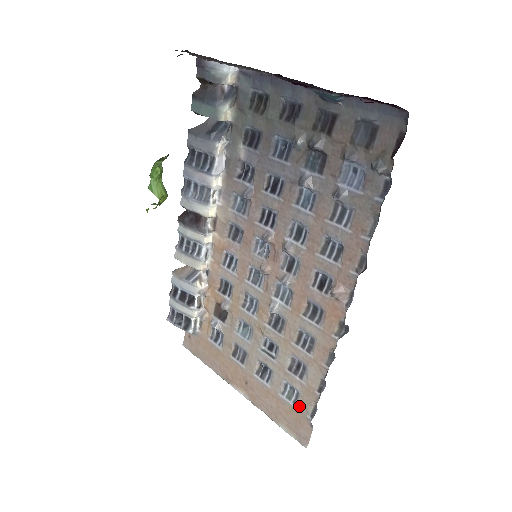
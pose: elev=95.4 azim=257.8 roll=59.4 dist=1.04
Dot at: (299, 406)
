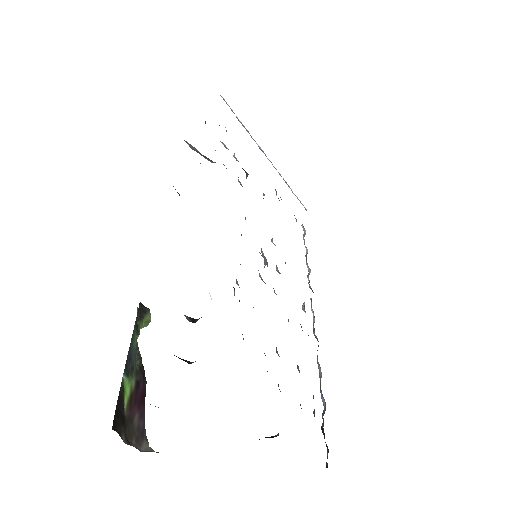
Dot at: occluded
